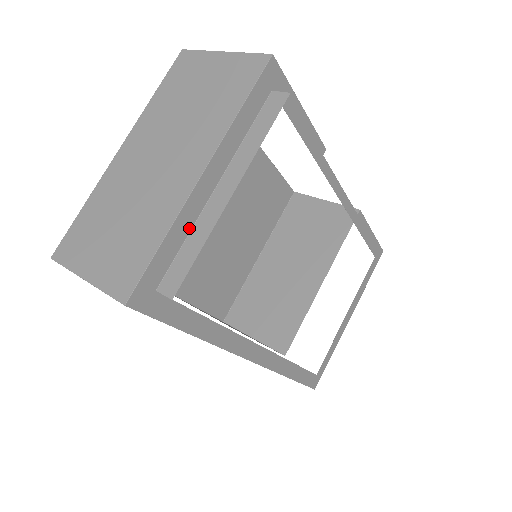
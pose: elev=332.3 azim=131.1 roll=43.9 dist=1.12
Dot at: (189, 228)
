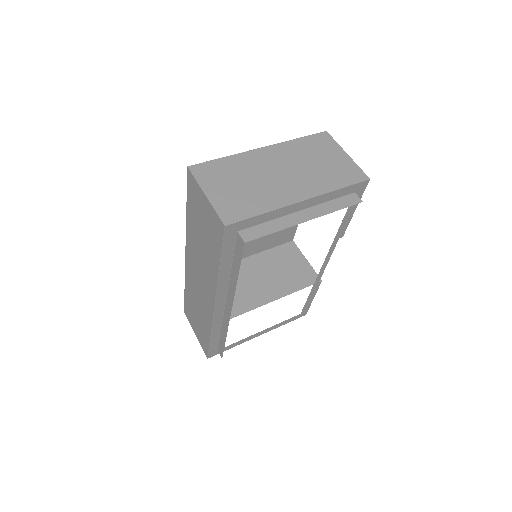
Dot at: (275, 218)
